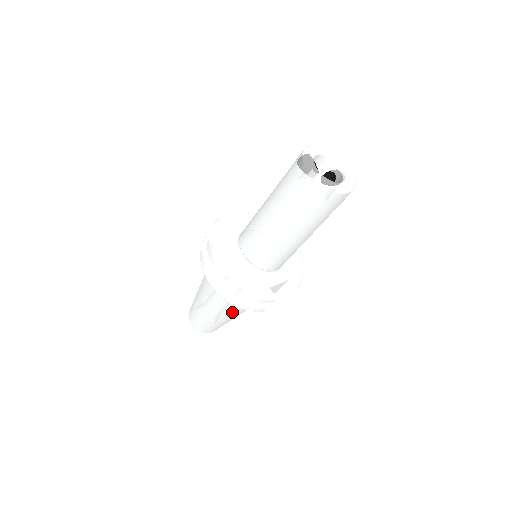
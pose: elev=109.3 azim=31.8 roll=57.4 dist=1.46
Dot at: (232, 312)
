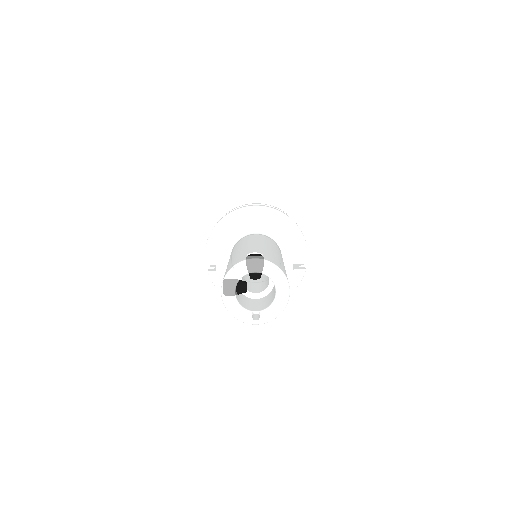
Dot at: occluded
